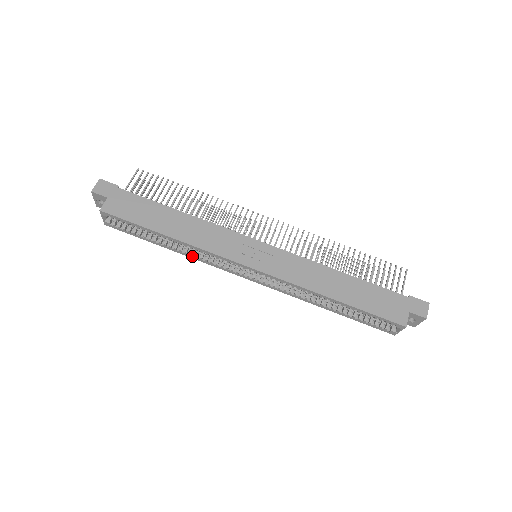
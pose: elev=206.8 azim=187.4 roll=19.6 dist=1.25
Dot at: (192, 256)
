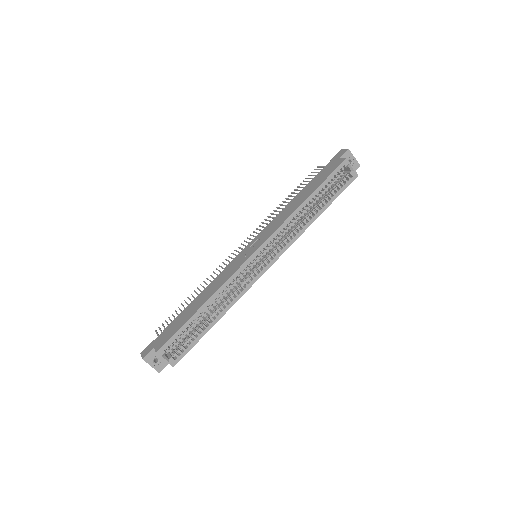
Dot at: (231, 302)
